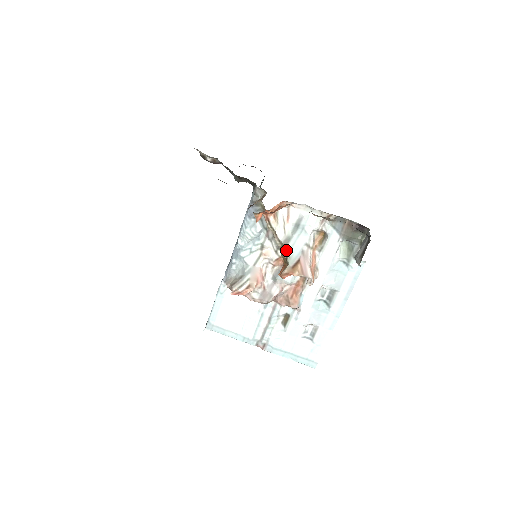
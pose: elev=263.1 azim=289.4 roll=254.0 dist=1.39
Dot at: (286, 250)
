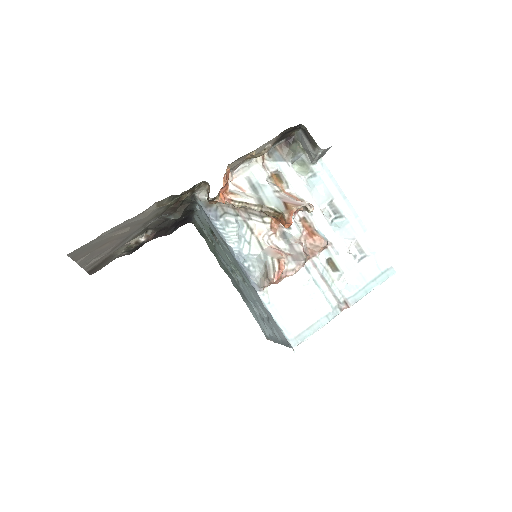
Dot at: (268, 206)
